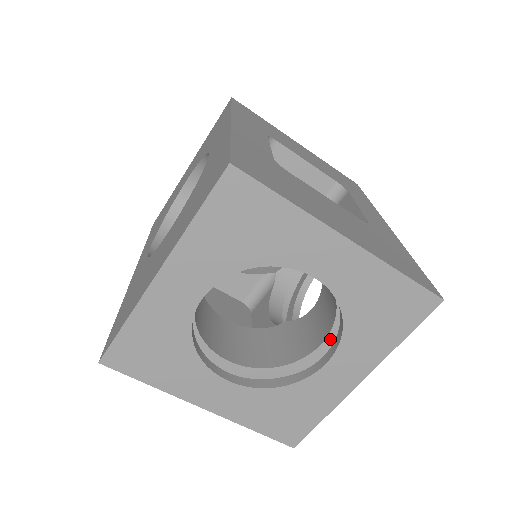
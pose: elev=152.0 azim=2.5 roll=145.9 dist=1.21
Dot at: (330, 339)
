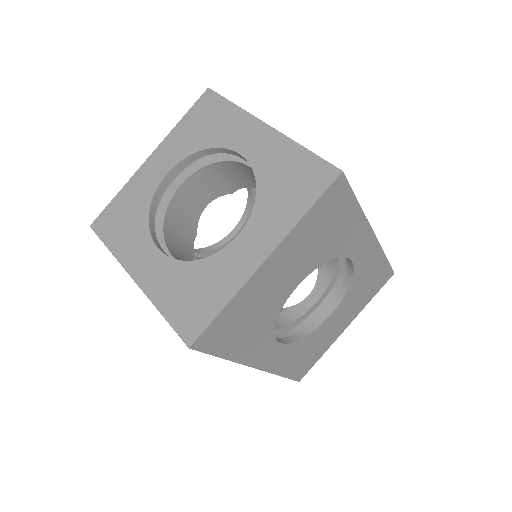
Dot at: occluded
